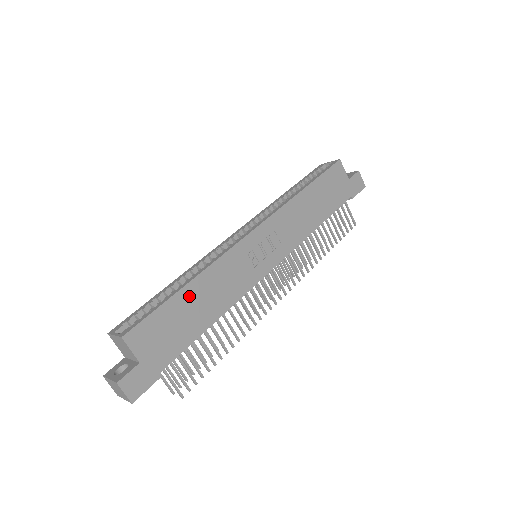
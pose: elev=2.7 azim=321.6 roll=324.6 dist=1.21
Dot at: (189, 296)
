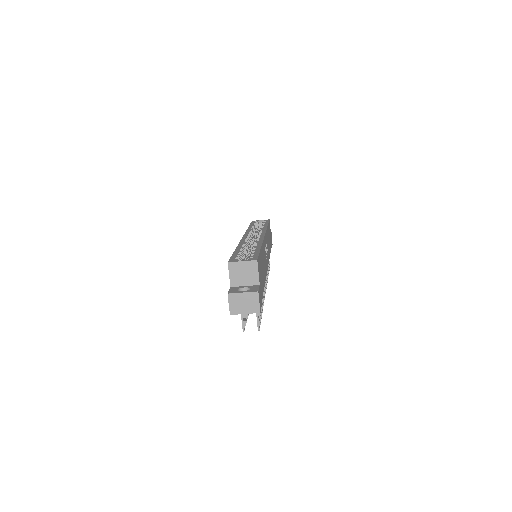
Dot at: occluded
